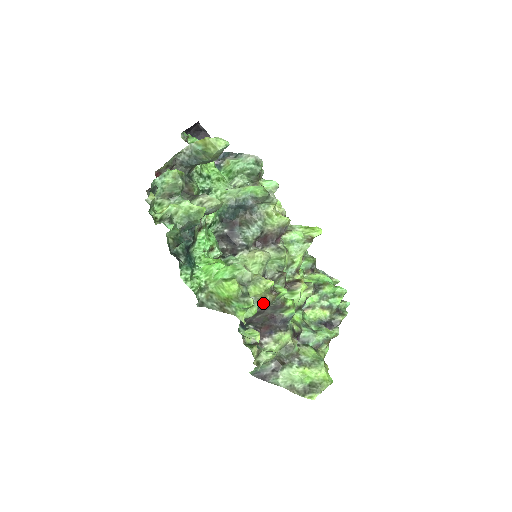
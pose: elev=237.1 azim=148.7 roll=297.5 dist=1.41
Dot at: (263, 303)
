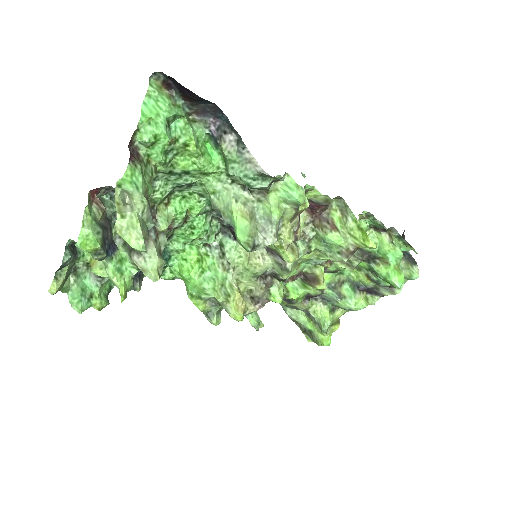
Dot at: occluded
